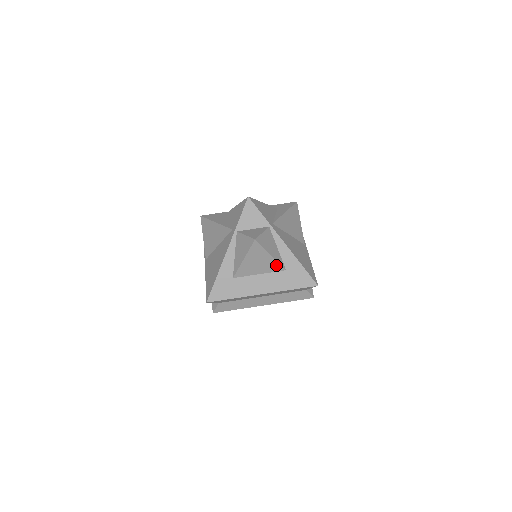
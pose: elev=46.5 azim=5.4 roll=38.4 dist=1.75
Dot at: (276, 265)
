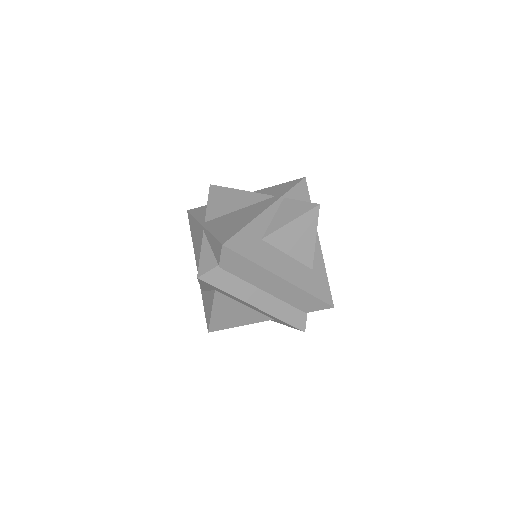
Dot at: (310, 255)
